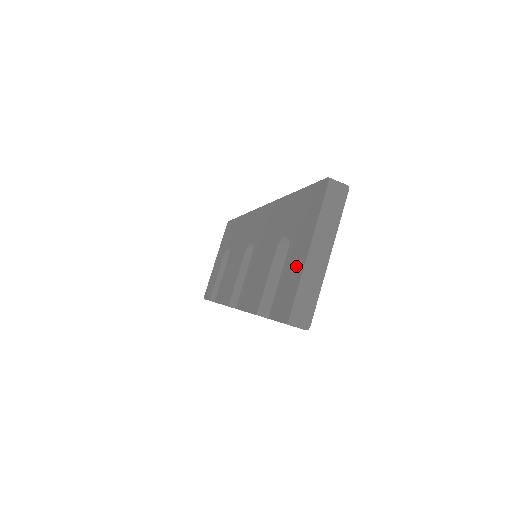
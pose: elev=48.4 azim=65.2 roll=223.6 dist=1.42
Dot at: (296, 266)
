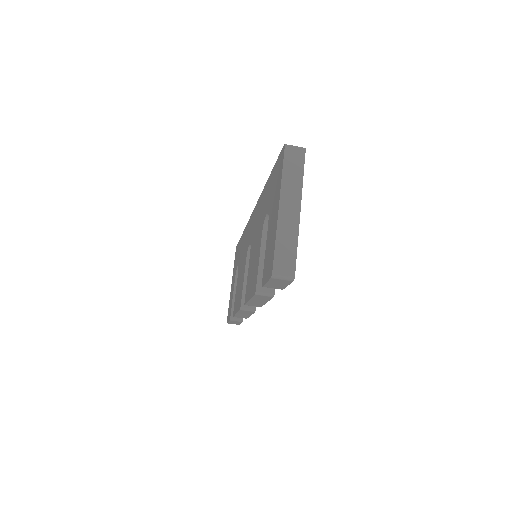
Dot at: (273, 228)
